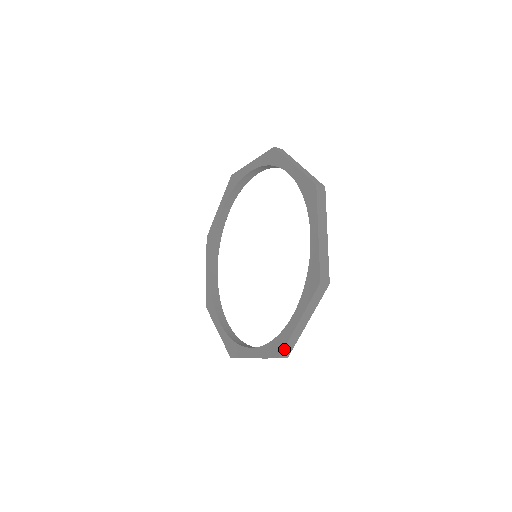
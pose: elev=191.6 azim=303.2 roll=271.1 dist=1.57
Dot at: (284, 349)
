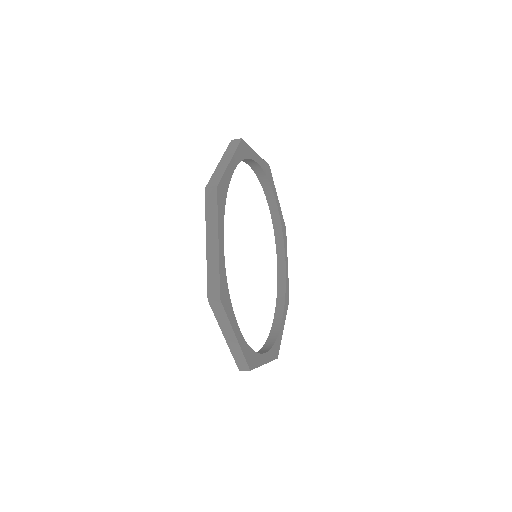
Dot at: occluded
